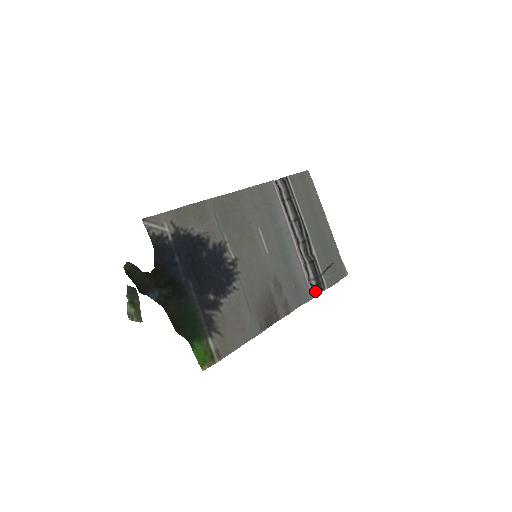
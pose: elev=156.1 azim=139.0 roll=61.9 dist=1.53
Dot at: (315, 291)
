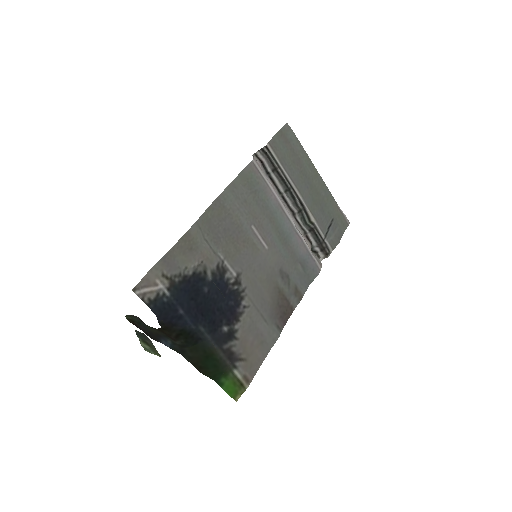
Dot at: (320, 257)
